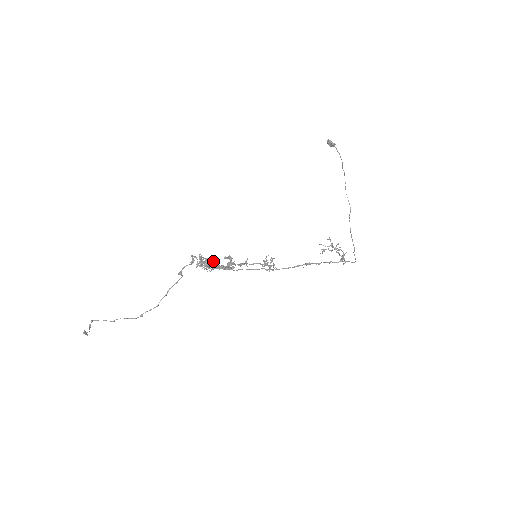
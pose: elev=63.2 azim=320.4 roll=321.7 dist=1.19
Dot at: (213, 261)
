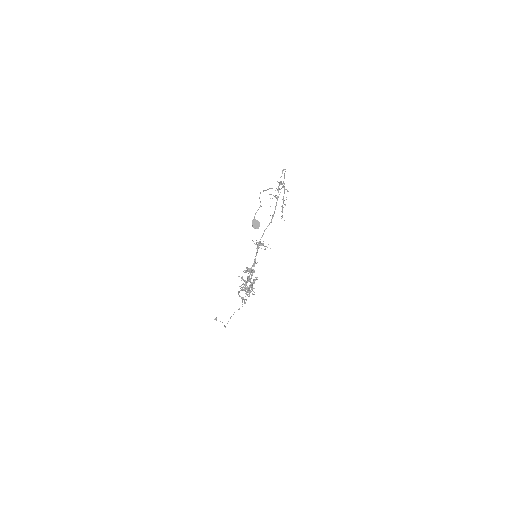
Dot at: (246, 283)
